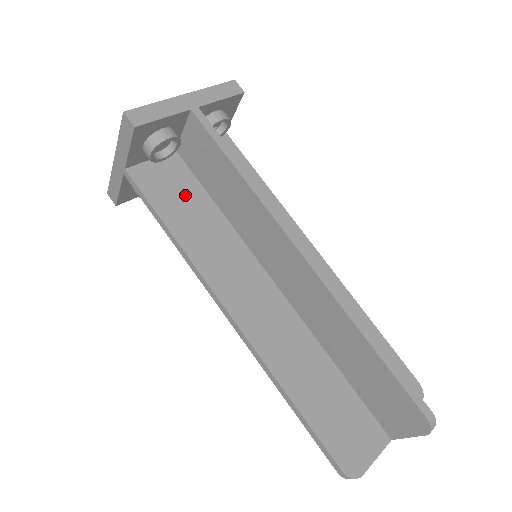
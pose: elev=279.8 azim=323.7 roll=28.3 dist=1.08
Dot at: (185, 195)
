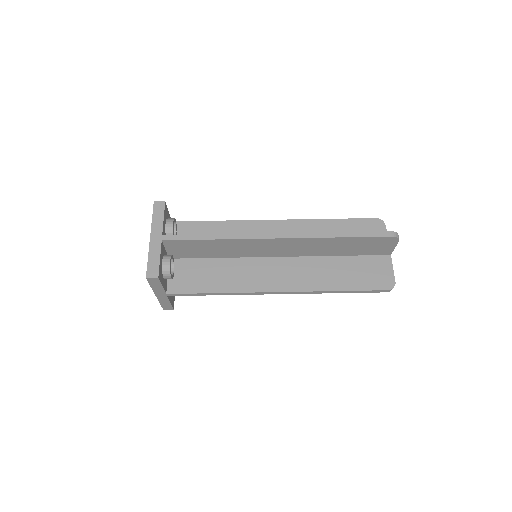
Dot at: (200, 271)
